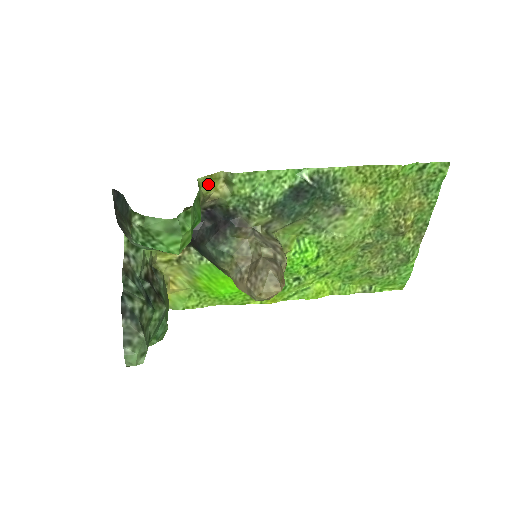
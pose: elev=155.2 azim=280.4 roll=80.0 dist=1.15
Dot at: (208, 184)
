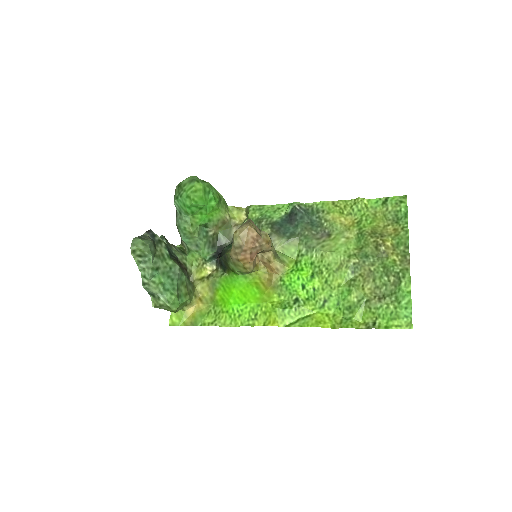
Dot at: (235, 213)
